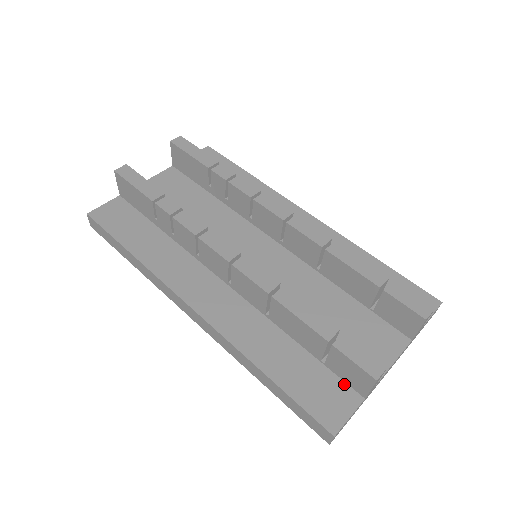
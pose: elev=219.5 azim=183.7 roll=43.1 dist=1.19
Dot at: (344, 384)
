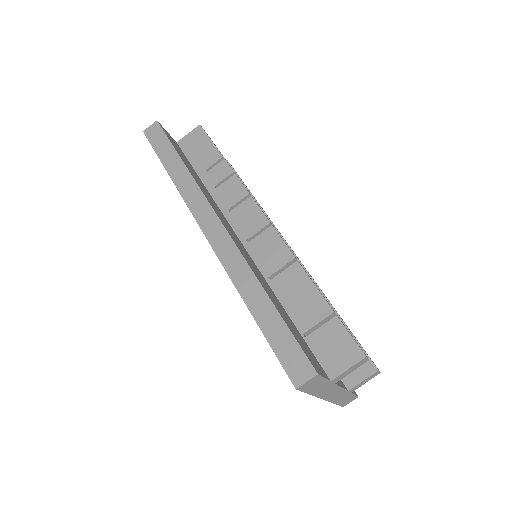
Dot at: (317, 360)
